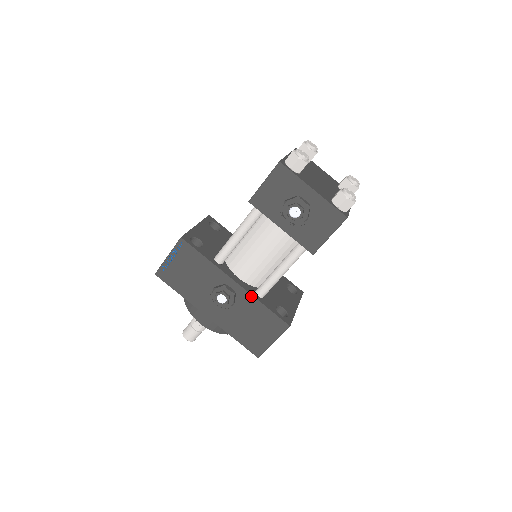
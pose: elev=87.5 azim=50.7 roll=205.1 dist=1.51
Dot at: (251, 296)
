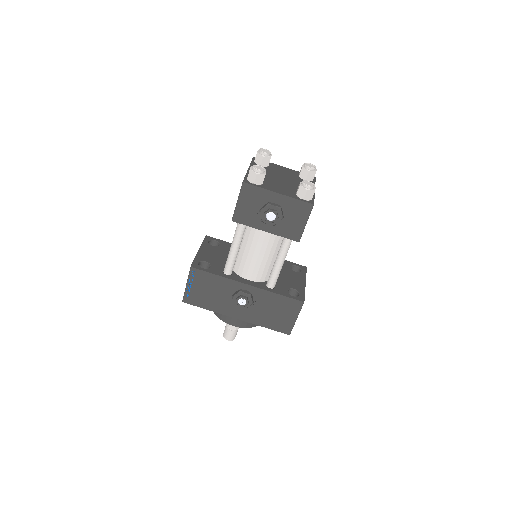
Dot at: (264, 291)
